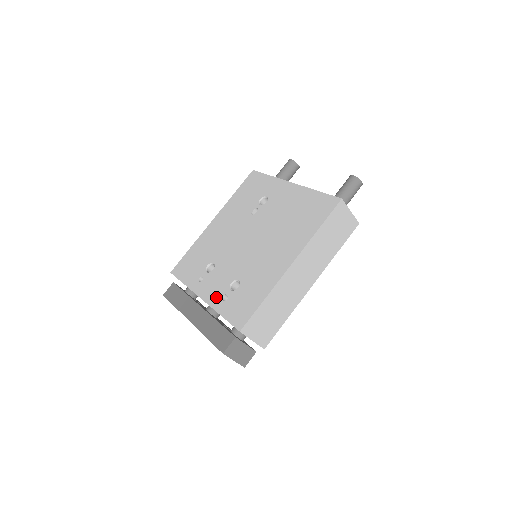
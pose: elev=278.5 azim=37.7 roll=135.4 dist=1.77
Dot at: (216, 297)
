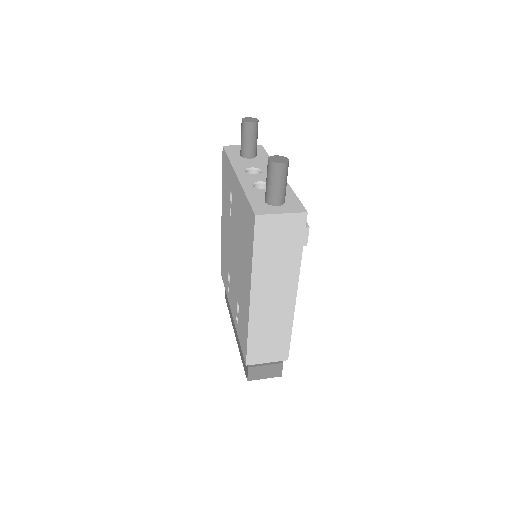
Dot at: (235, 317)
